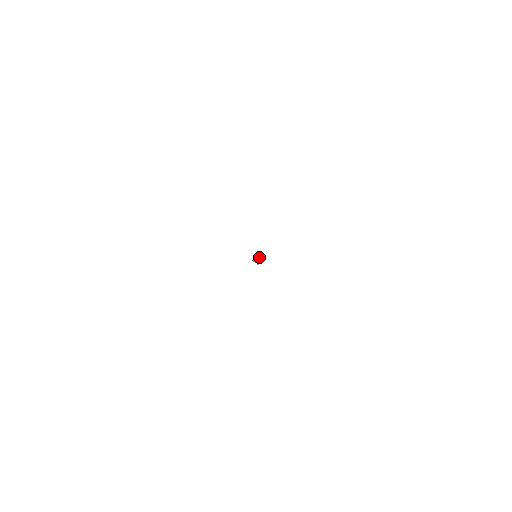
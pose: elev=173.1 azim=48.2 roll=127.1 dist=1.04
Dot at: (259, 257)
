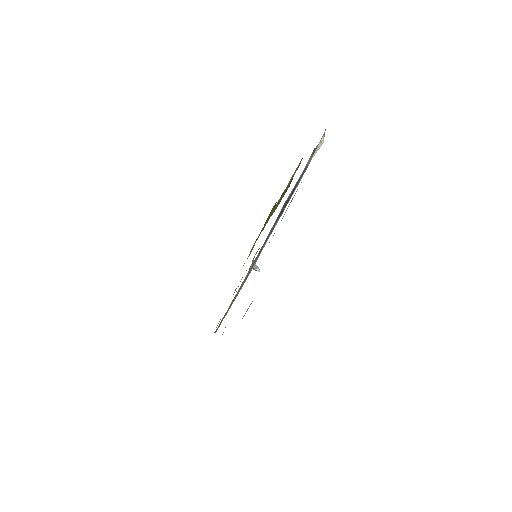
Dot at: occluded
